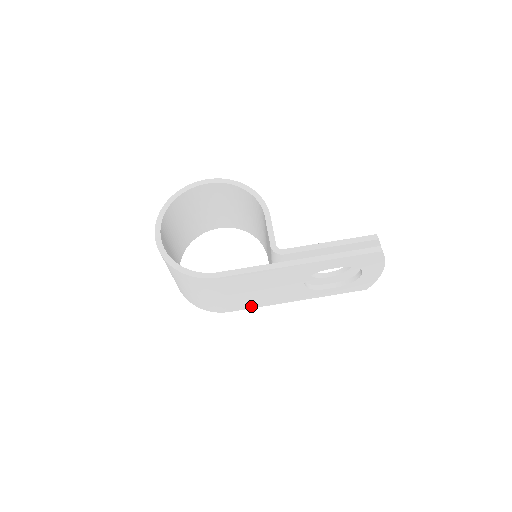
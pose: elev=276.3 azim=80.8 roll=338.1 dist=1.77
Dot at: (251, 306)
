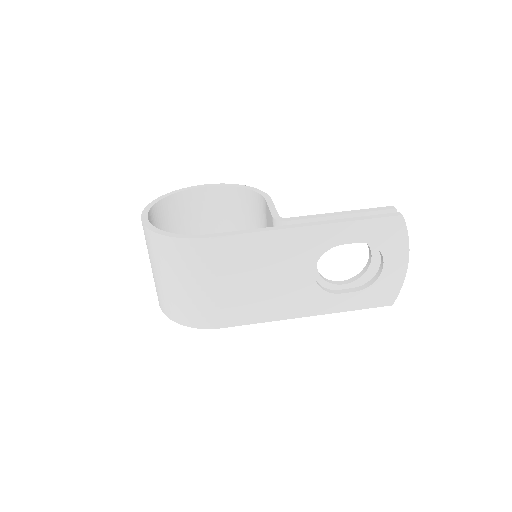
Dot at: (249, 319)
